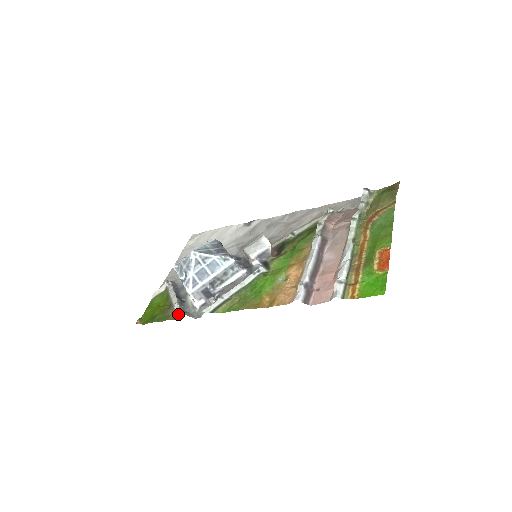
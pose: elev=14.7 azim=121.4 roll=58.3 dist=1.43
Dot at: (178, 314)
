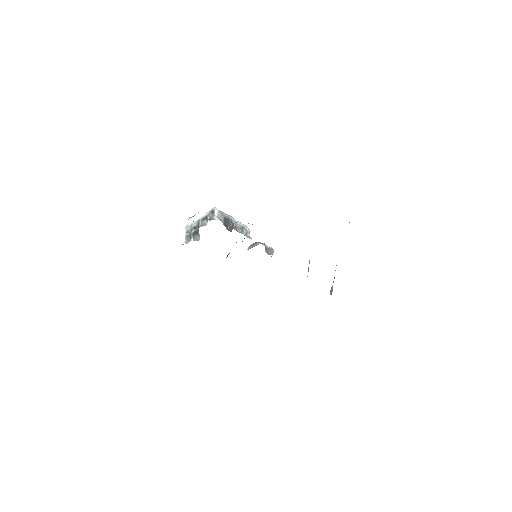
Dot at: occluded
